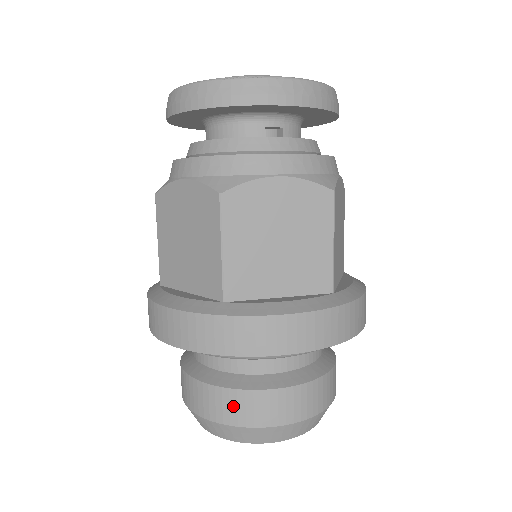
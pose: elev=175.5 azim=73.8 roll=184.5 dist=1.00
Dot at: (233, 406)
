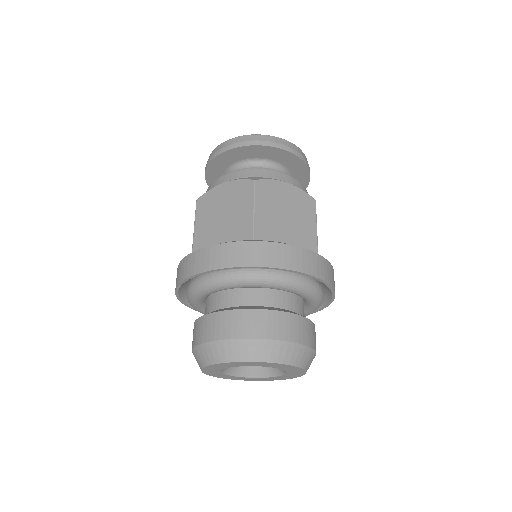
Dot at: (252, 322)
